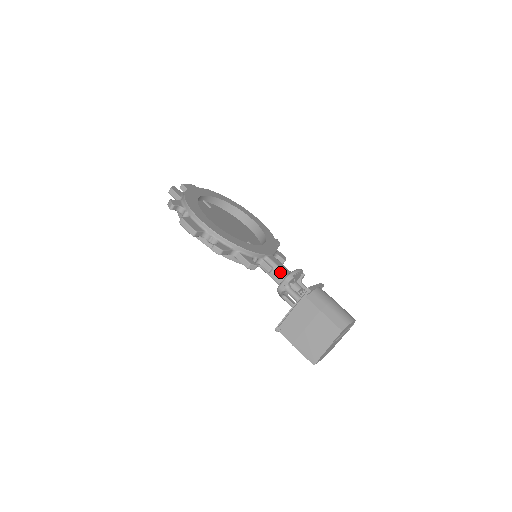
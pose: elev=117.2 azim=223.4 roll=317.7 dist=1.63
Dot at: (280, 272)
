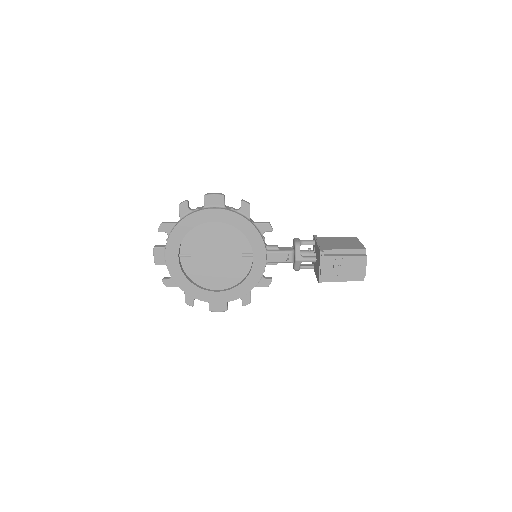
Dot at: (285, 247)
